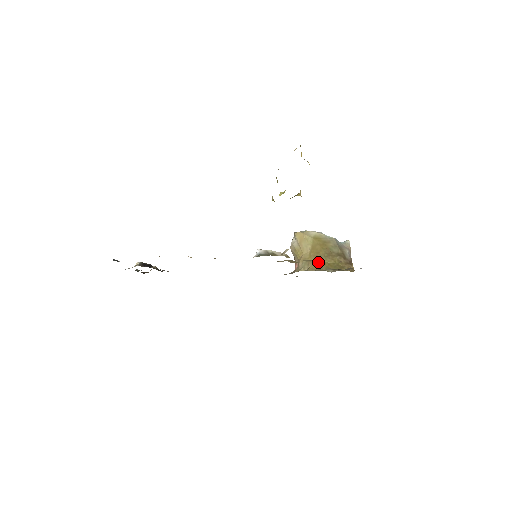
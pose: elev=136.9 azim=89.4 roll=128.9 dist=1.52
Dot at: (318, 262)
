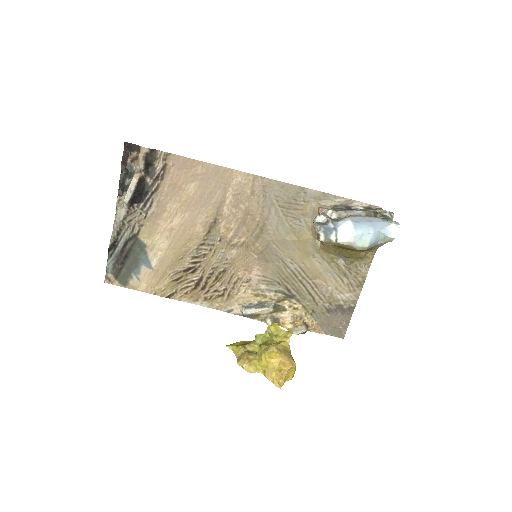
Dot at: (334, 248)
